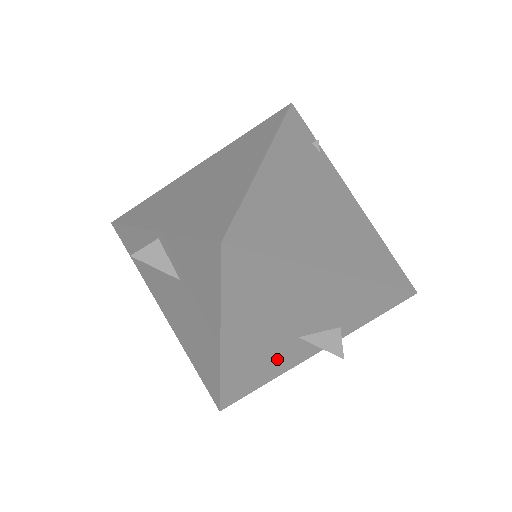
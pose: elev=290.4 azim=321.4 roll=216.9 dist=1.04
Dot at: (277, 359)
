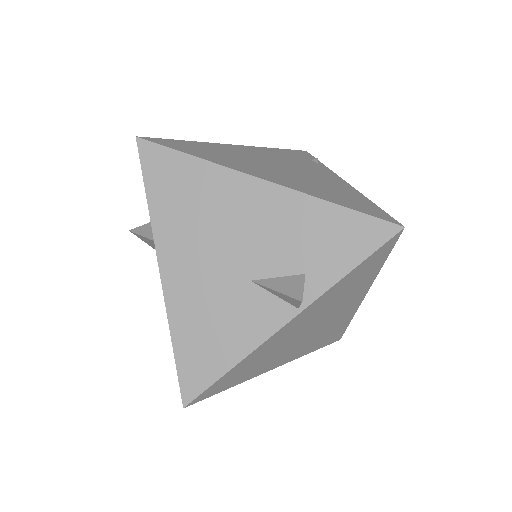
Dot at: (235, 318)
